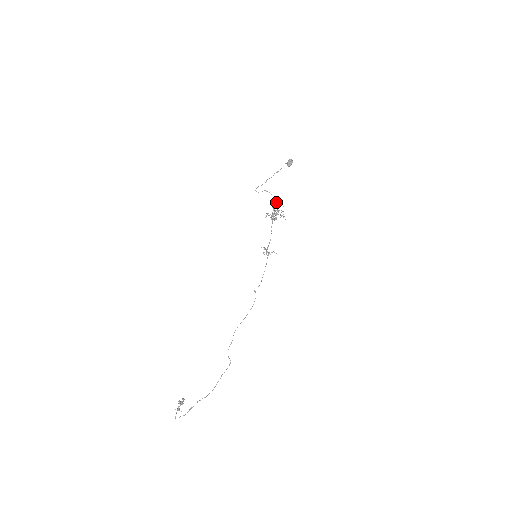
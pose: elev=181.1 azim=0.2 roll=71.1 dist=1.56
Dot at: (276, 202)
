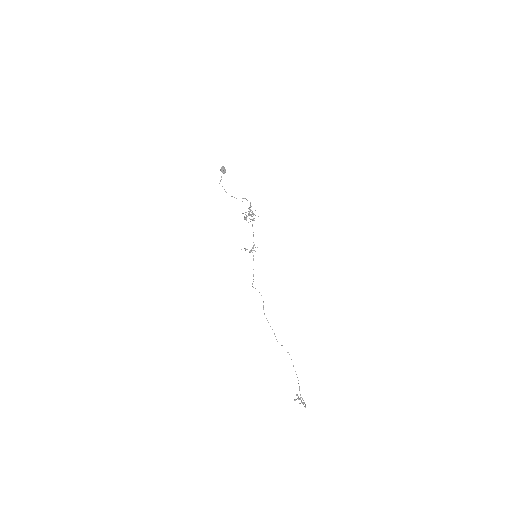
Dot at: occluded
